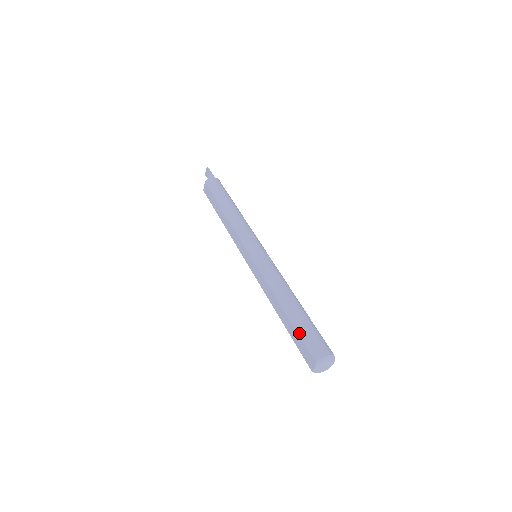
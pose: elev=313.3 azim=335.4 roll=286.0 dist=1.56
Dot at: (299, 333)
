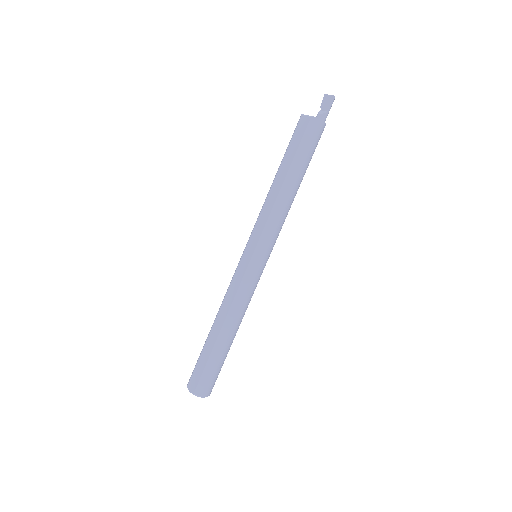
Dot at: (207, 365)
